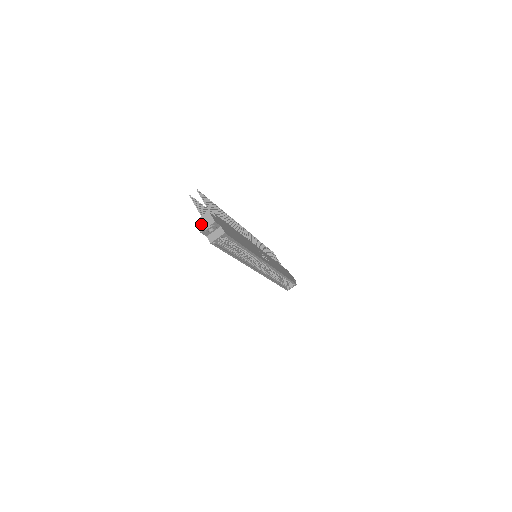
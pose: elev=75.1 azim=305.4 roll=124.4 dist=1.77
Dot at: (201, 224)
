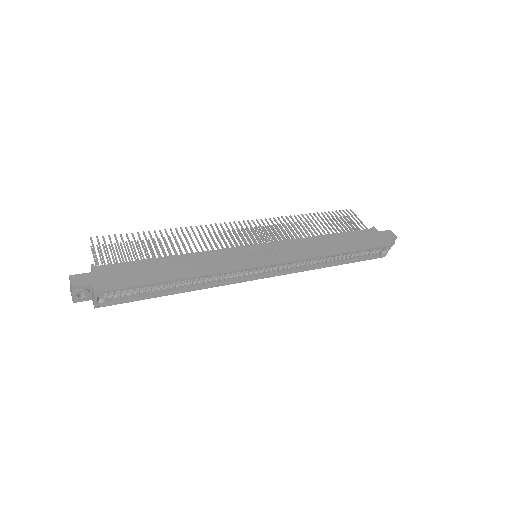
Dot at: (71, 292)
